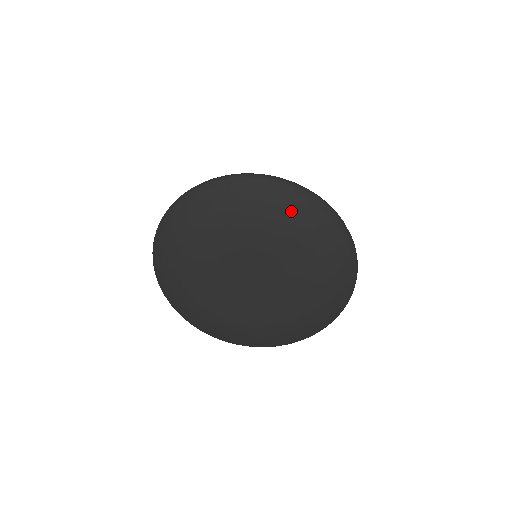
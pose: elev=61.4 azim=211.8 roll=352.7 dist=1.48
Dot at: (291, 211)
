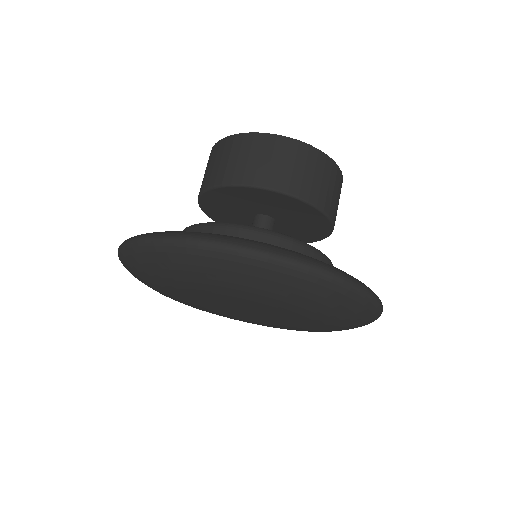
Dot at: (194, 272)
